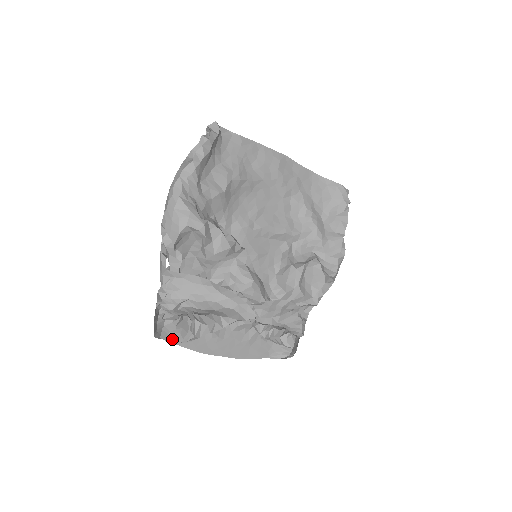
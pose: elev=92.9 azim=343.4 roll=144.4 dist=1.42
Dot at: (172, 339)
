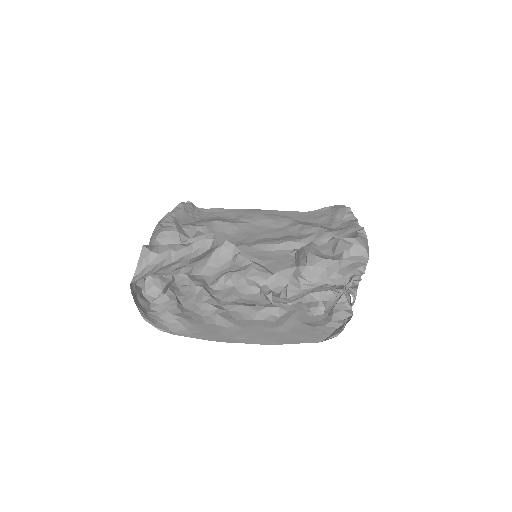
Dot at: (173, 332)
